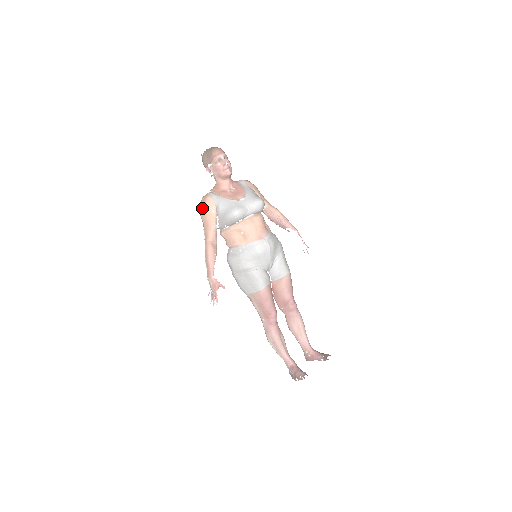
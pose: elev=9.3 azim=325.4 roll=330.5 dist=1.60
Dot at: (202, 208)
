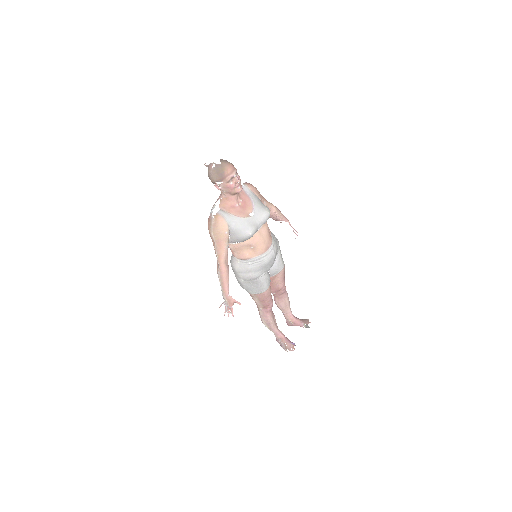
Dot at: (214, 229)
